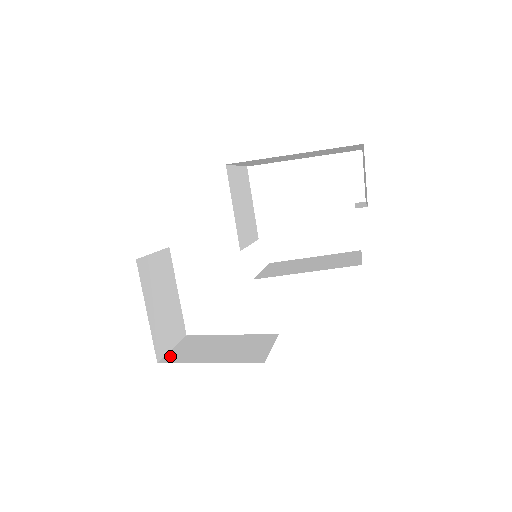
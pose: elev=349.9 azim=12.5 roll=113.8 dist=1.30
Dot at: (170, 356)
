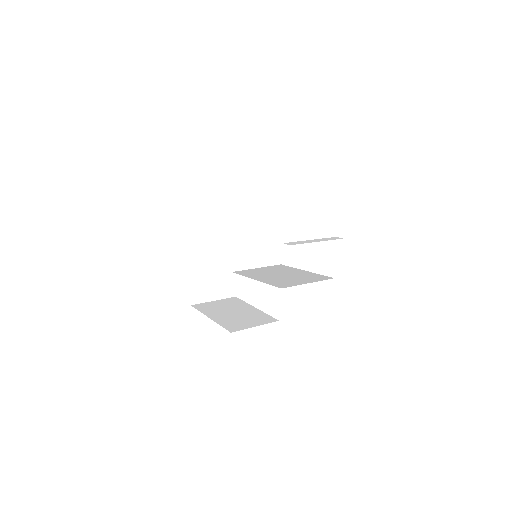
Dot at: (203, 305)
